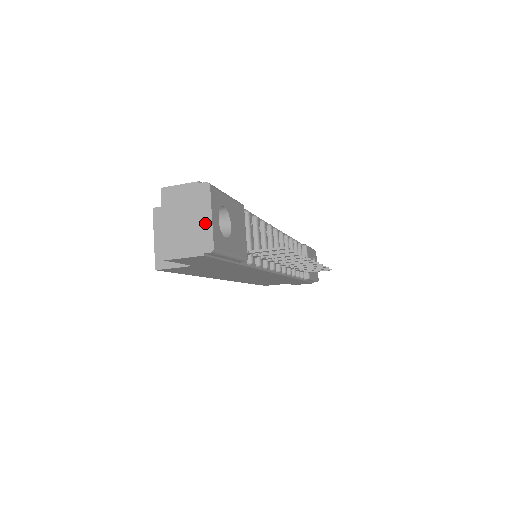
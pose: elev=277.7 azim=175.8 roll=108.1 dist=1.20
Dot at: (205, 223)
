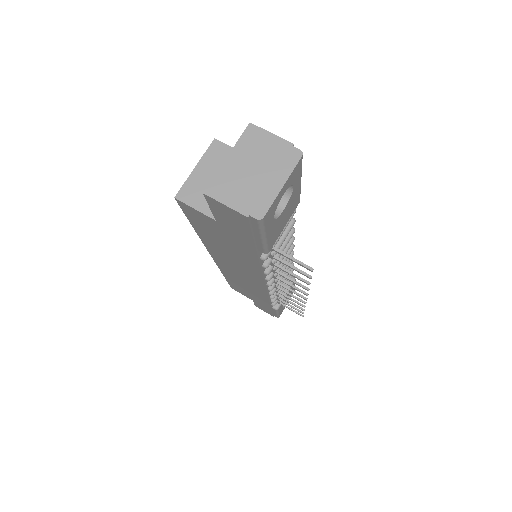
Dot at: (272, 187)
